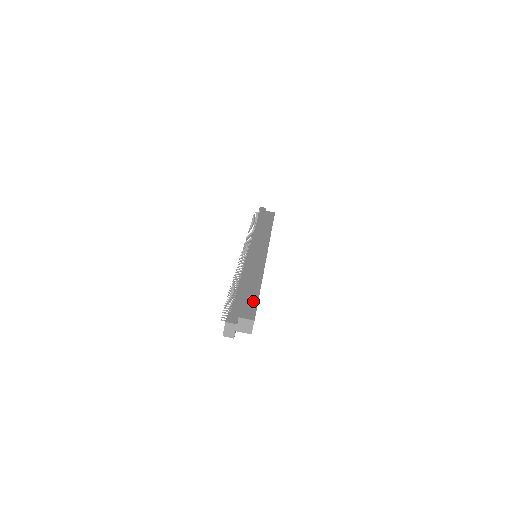
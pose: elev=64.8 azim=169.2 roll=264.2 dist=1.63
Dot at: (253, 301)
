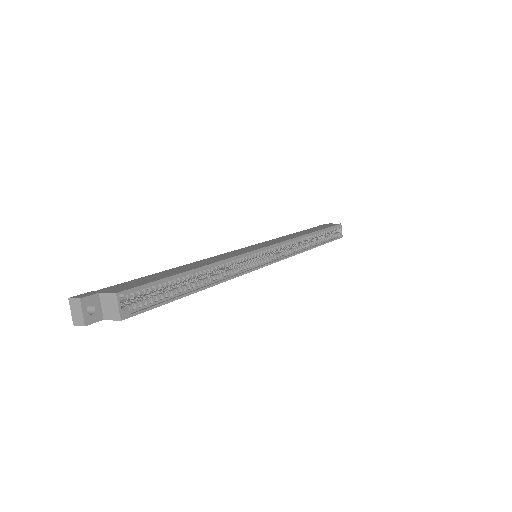
Dot at: (155, 279)
